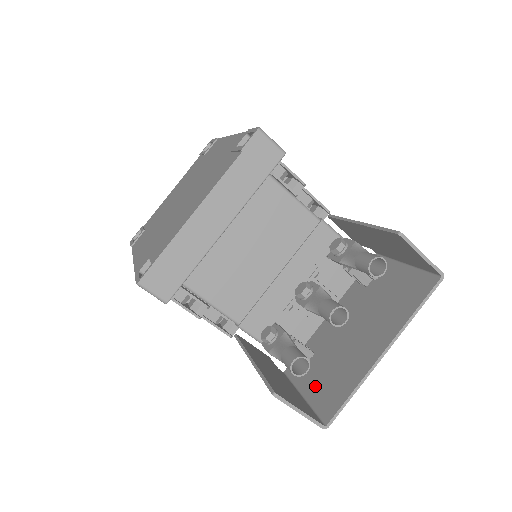
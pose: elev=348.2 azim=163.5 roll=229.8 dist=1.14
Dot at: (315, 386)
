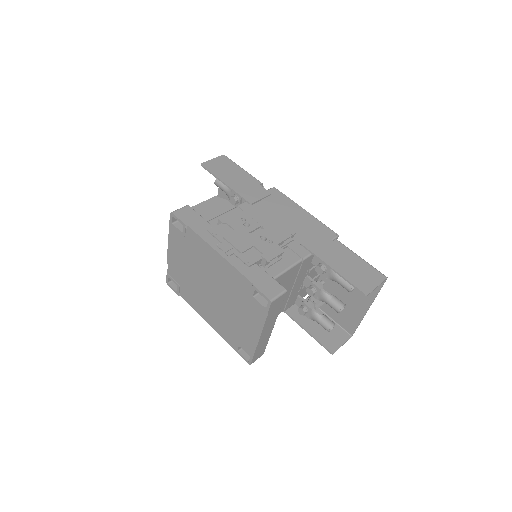
Dot at: (335, 315)
